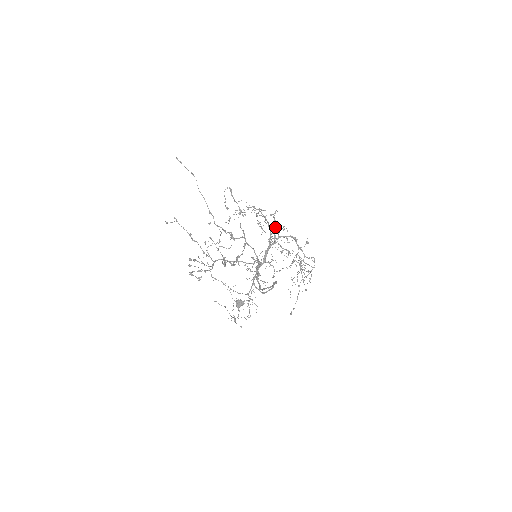
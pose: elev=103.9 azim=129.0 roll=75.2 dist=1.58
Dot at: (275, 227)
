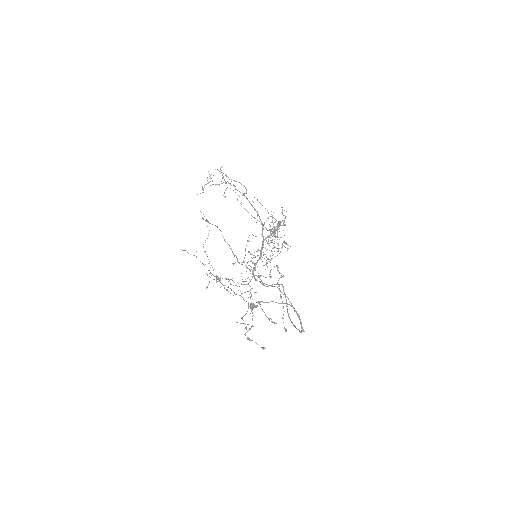
Dot at: (275, 233)
